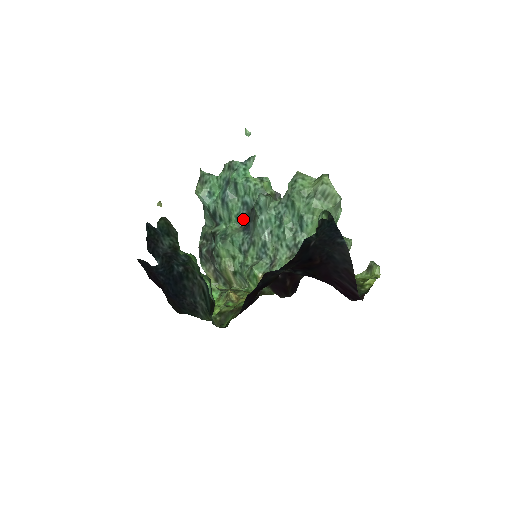
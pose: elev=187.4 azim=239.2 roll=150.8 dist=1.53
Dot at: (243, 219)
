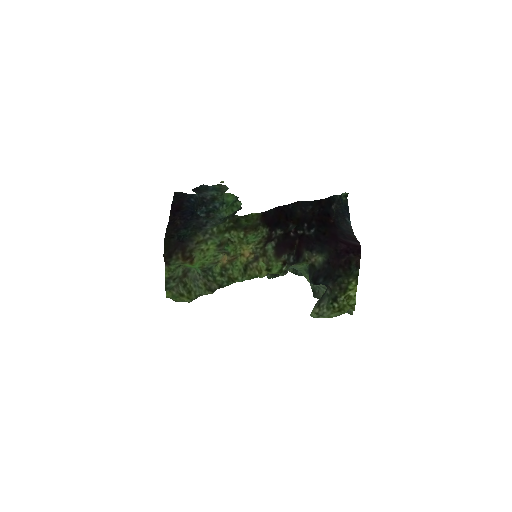
Dot at: occluded
